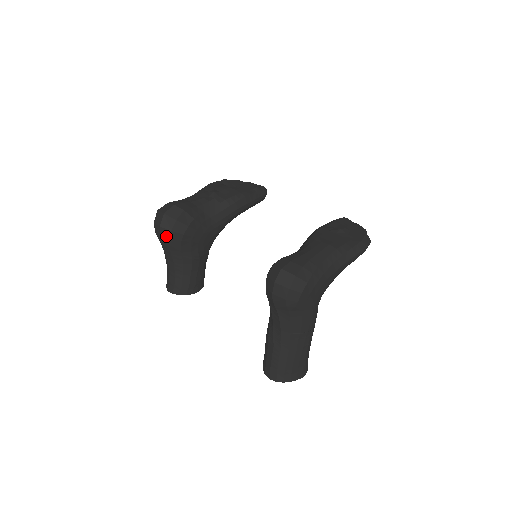
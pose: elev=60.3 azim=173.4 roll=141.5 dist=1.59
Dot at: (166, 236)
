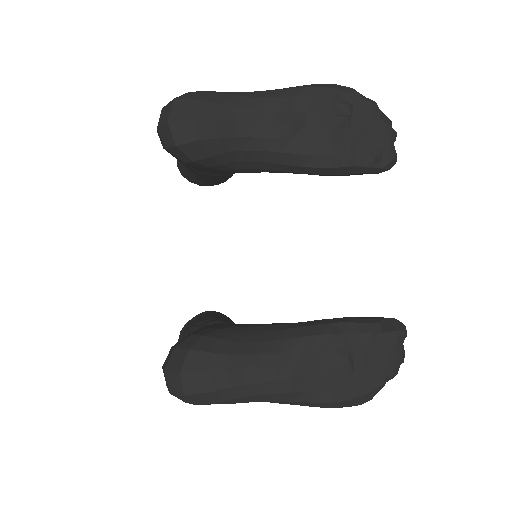
Dot at: (162, 143)
